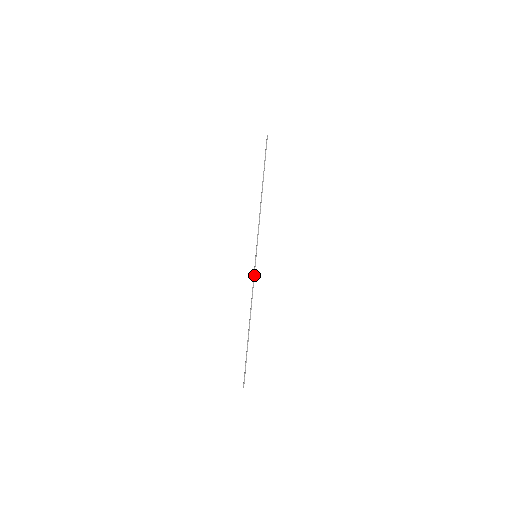
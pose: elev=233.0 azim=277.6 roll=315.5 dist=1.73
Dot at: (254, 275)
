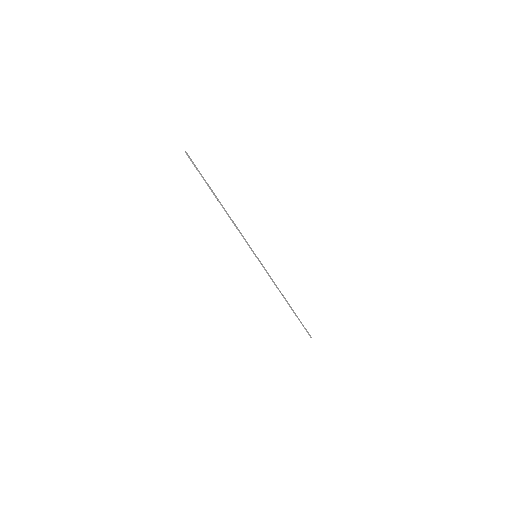
Dot at: (265, 270)
